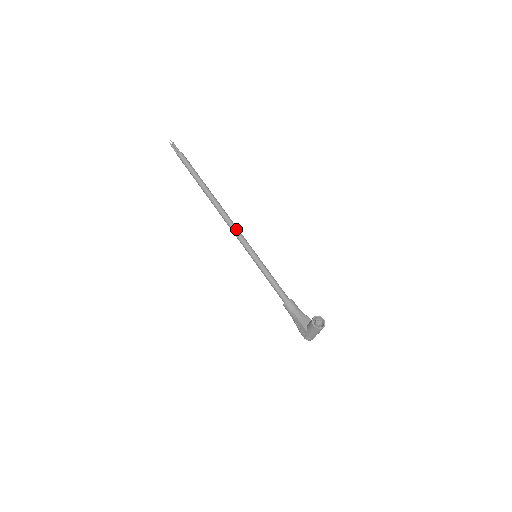
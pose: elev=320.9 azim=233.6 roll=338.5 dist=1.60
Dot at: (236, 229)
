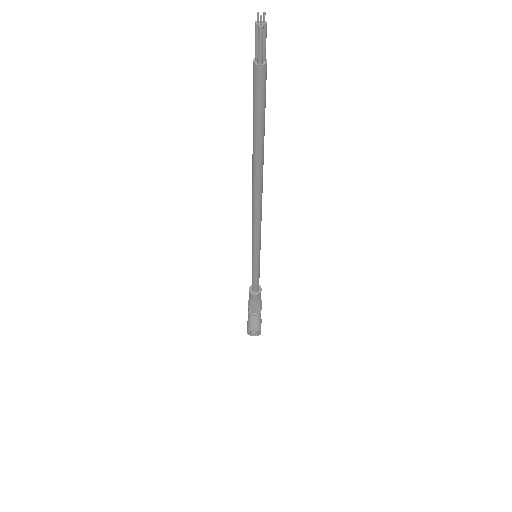
Dot at: (256, 226)
